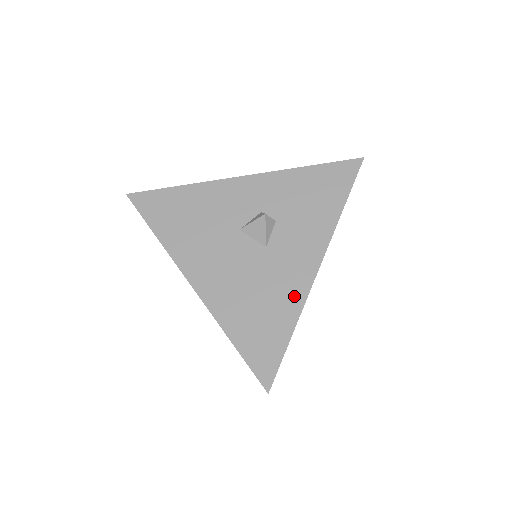
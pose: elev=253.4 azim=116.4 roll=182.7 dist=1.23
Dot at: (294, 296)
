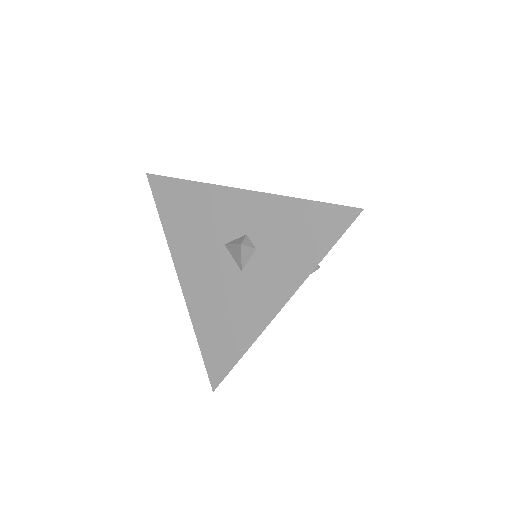
Dot at: (252, 326)
